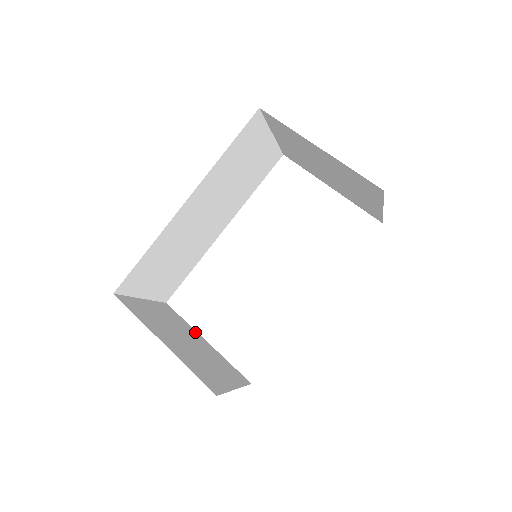
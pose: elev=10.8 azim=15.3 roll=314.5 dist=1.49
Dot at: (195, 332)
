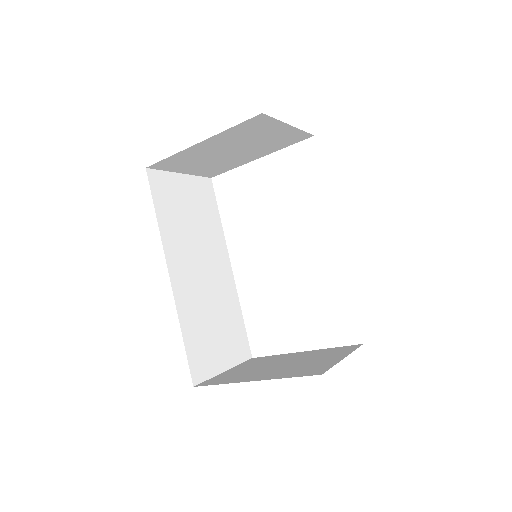
Dot at: (289, 354)
